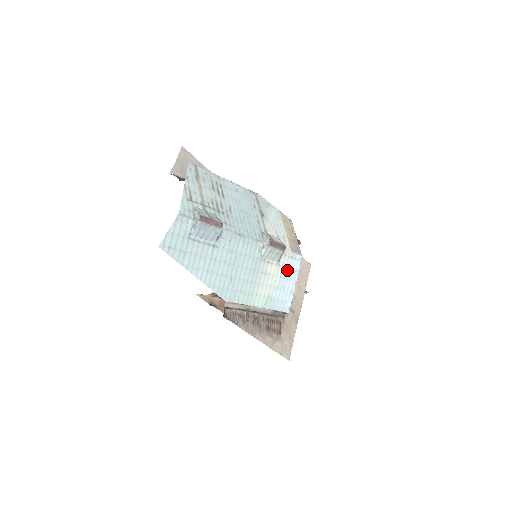
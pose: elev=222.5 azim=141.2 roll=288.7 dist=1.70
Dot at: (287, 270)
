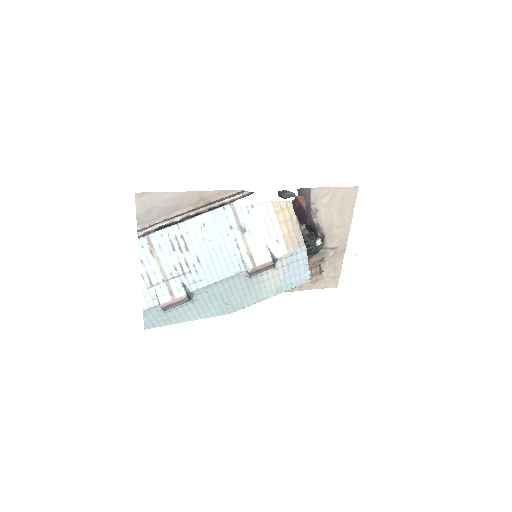
Dot at: (290, 264)
